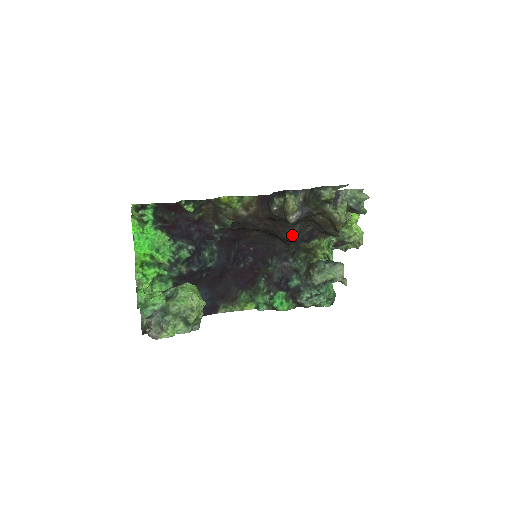
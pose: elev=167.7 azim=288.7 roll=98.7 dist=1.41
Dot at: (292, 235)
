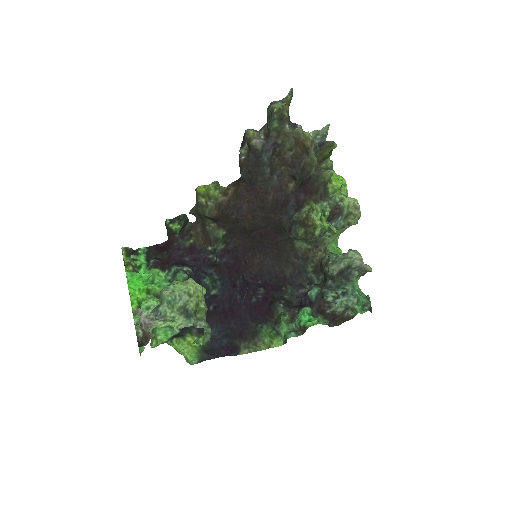
Dot at: (274, 191)
